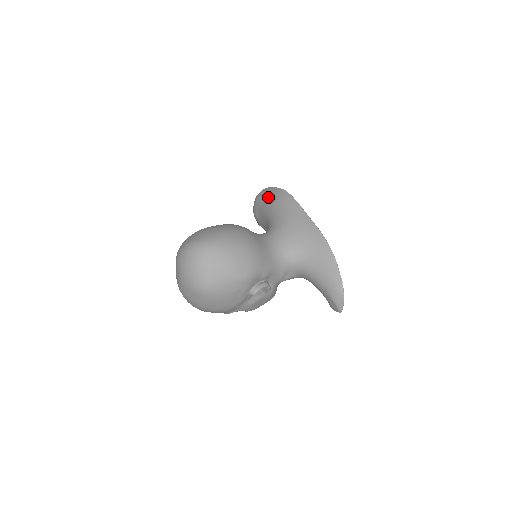
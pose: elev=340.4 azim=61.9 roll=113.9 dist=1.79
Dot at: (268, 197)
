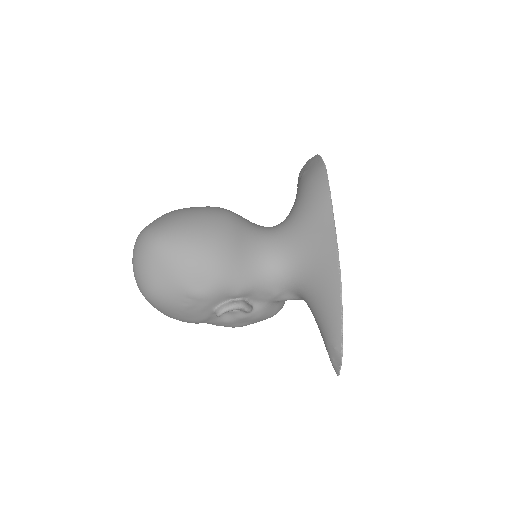
Dot at: (306, 171)
